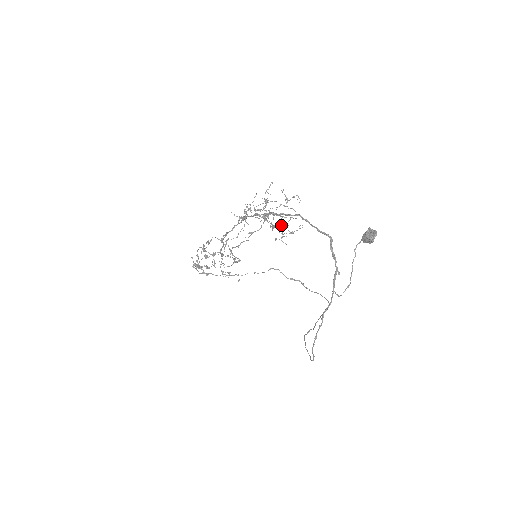
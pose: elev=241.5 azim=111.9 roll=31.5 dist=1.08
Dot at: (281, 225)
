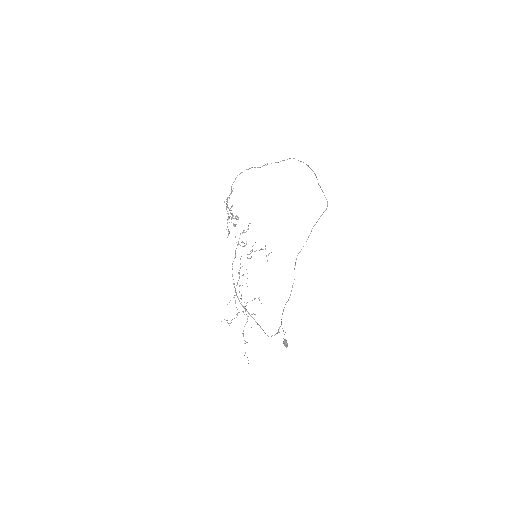
Dot at: occluded
